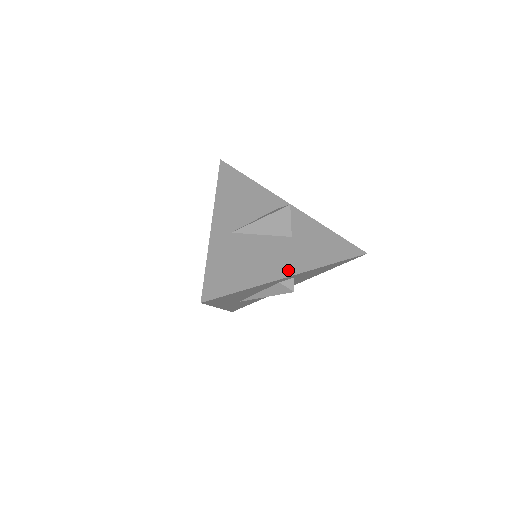
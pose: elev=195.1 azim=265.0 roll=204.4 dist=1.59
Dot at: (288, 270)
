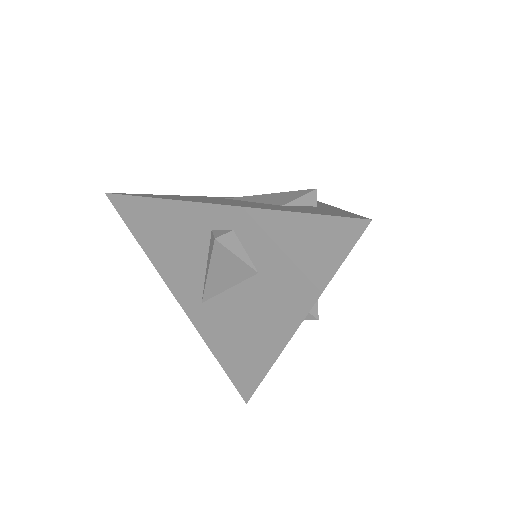
Dot at: (220, 203)
